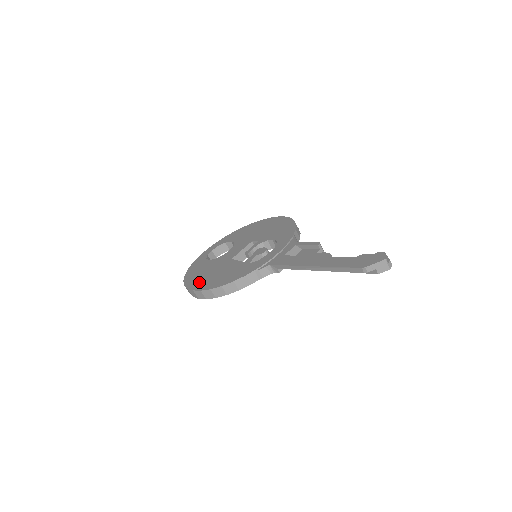
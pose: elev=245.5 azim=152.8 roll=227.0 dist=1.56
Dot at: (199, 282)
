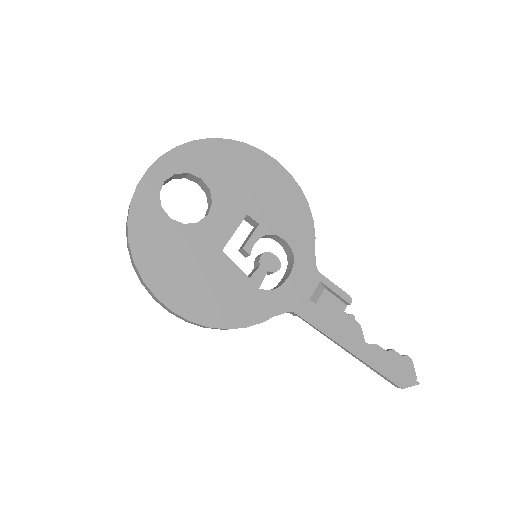
Dot at: (177, 291)
